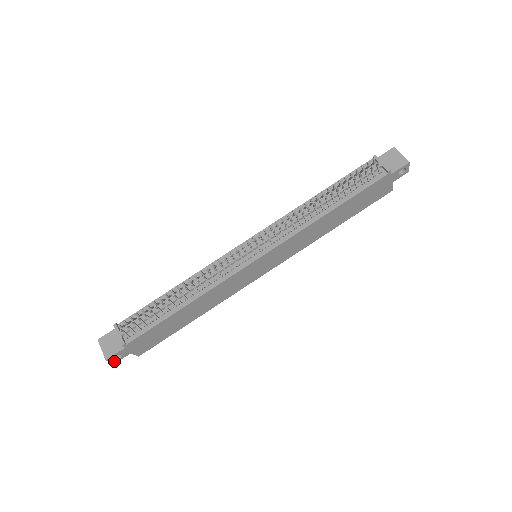
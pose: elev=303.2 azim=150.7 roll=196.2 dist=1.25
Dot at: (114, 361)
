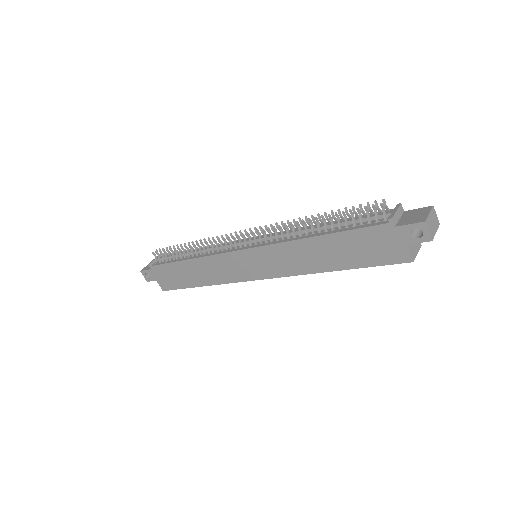
Dot at: (146, 278)
